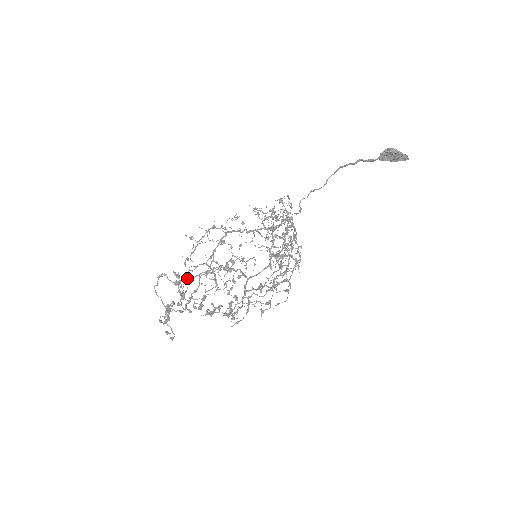
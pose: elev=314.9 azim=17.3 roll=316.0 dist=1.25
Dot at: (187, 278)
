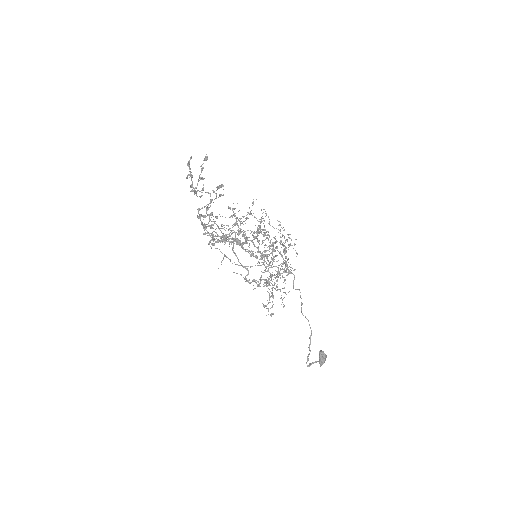
Dot at: occluded
